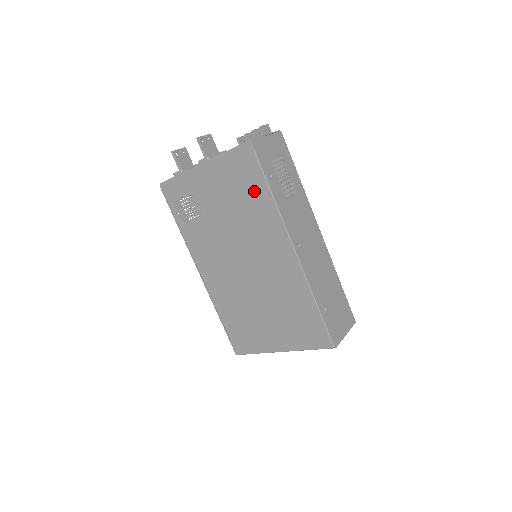
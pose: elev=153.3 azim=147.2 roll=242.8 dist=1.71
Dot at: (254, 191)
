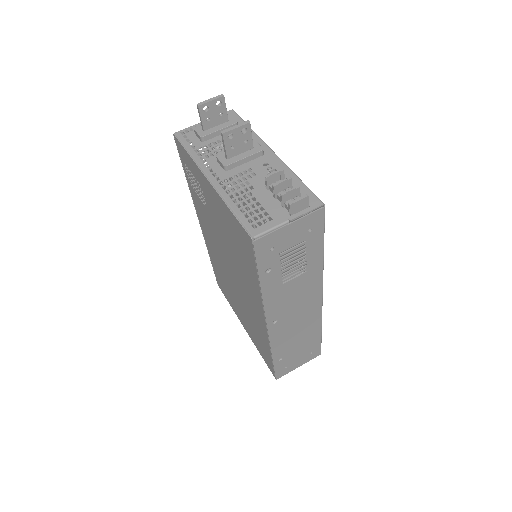
Dot at: (247, 263)
